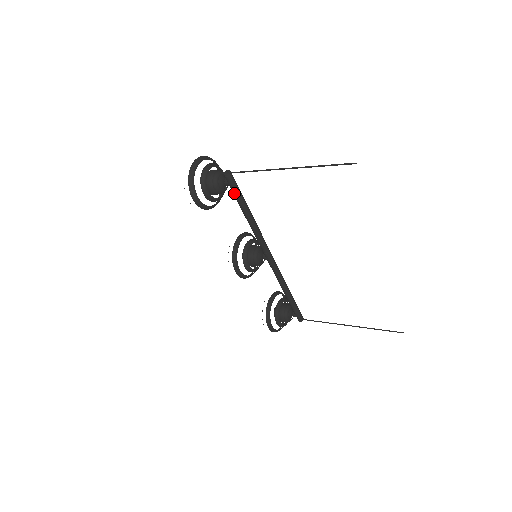
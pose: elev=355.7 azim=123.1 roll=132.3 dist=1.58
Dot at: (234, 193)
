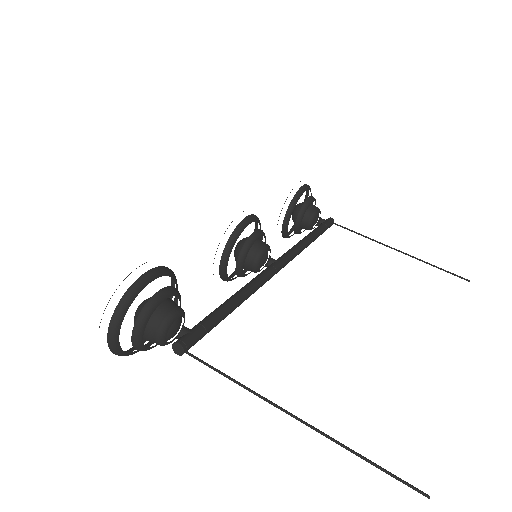
Dot at: occluded
